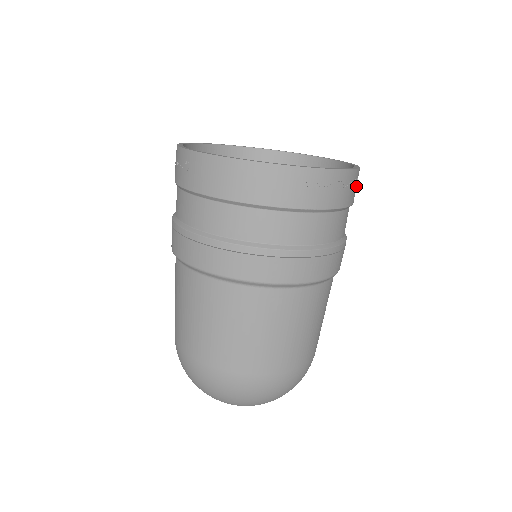
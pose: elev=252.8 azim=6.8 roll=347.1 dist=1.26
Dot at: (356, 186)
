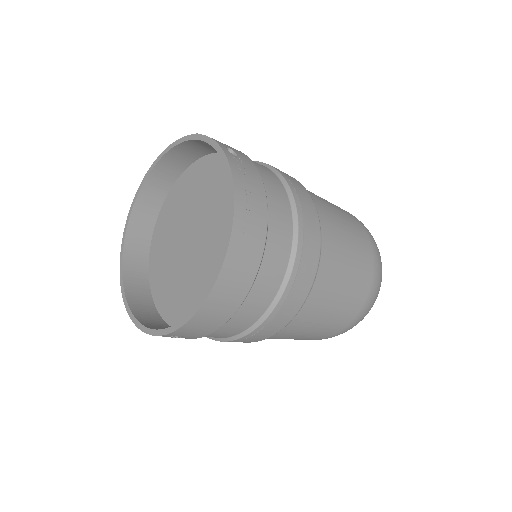
Dot at: (235, 153)
